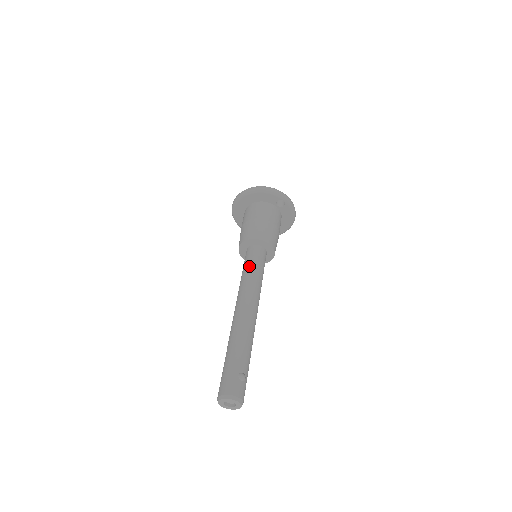
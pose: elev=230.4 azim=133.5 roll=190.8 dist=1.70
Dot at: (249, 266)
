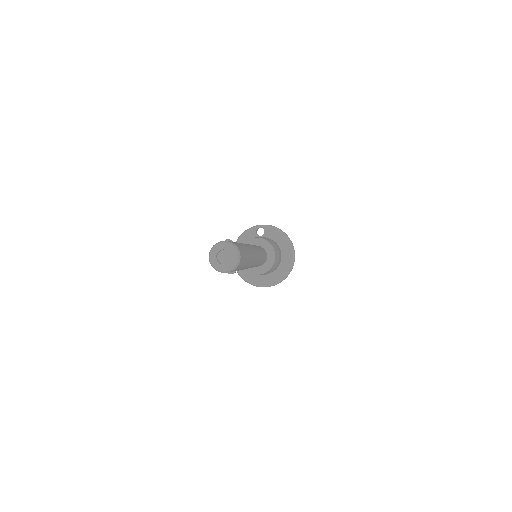
Dot at: occluded
